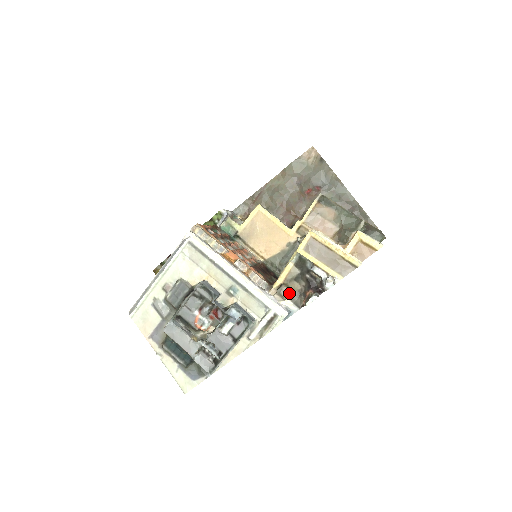
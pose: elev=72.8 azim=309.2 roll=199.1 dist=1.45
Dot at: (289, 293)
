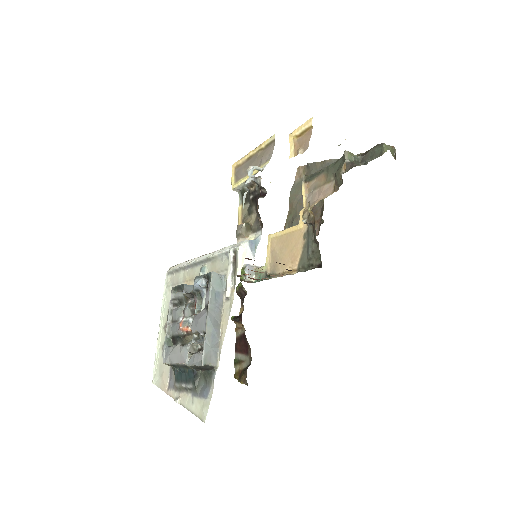
Dot at: (244, 226)
